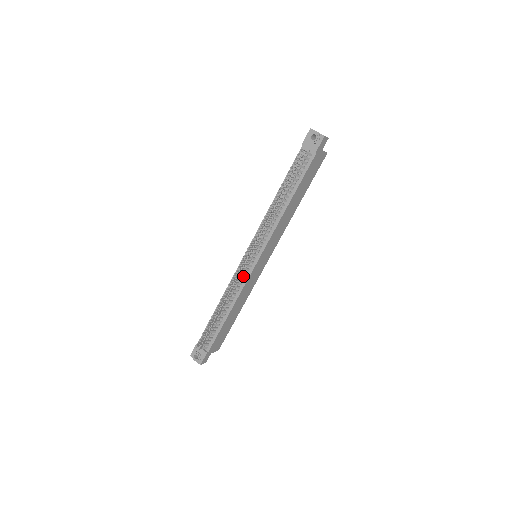
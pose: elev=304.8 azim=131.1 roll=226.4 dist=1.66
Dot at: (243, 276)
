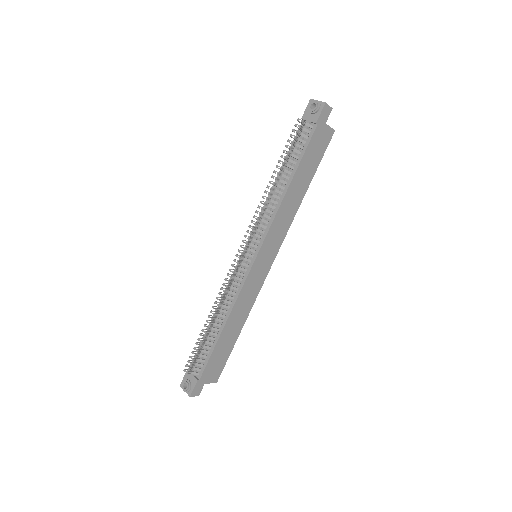
Dot at: (239, 278)
